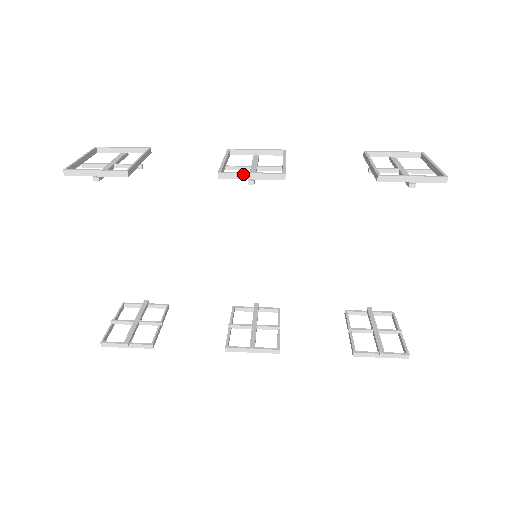
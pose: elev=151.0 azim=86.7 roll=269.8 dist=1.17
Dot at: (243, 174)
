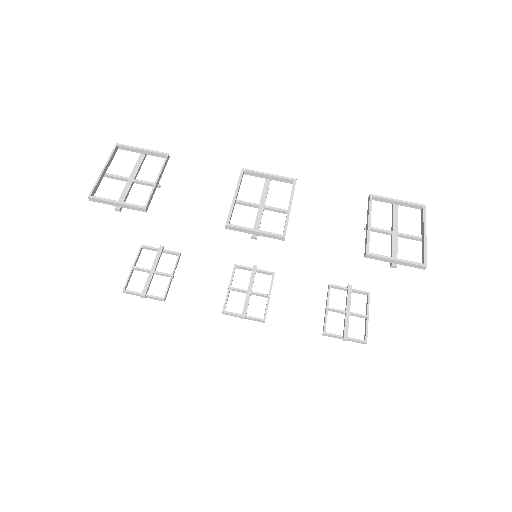
Dot at: (248, 230)
